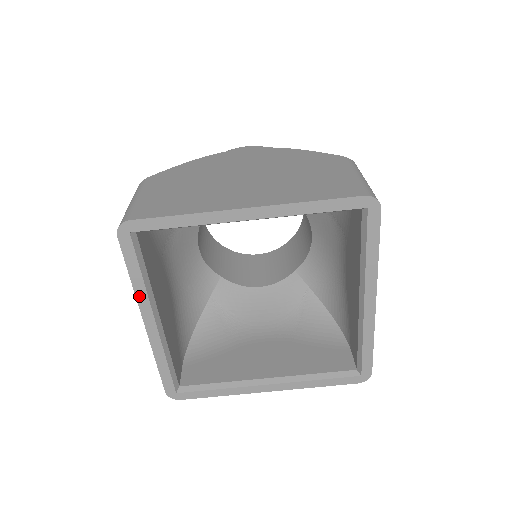
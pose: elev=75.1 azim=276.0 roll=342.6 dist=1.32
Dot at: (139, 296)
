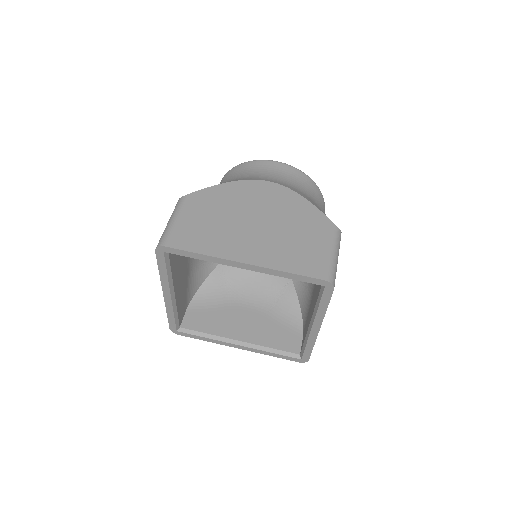
Dot at: (163, 281)
